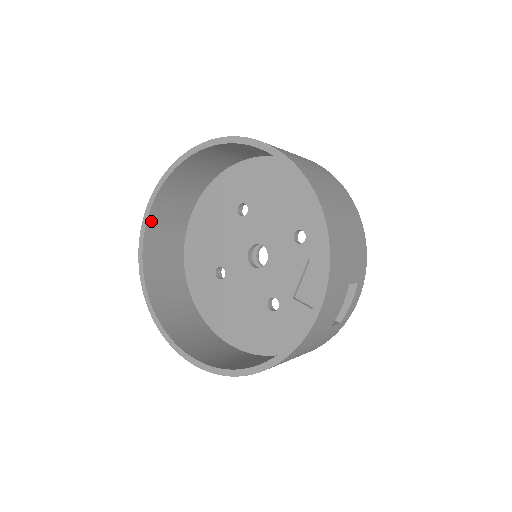
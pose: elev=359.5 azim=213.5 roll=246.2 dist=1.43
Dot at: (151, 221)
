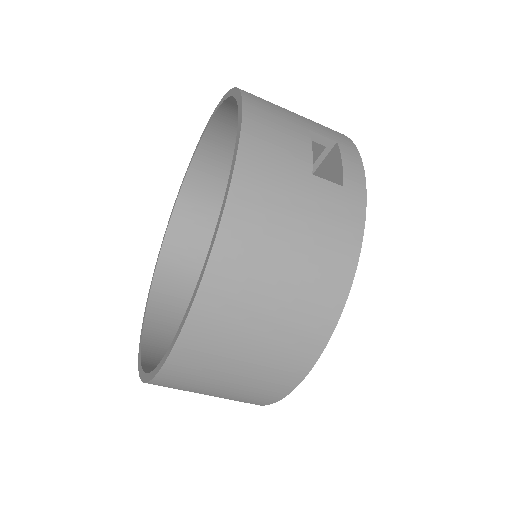
Dot at: (154, 306)
